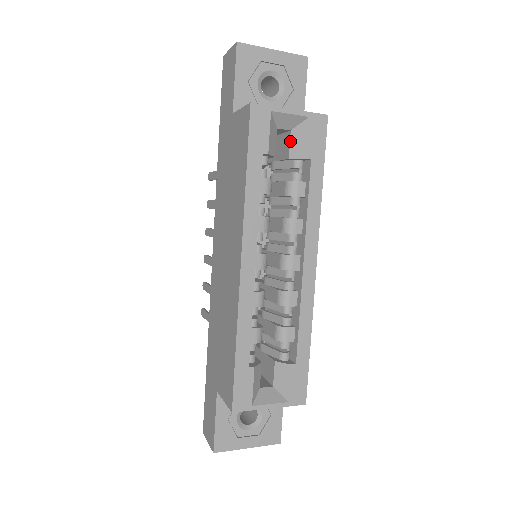
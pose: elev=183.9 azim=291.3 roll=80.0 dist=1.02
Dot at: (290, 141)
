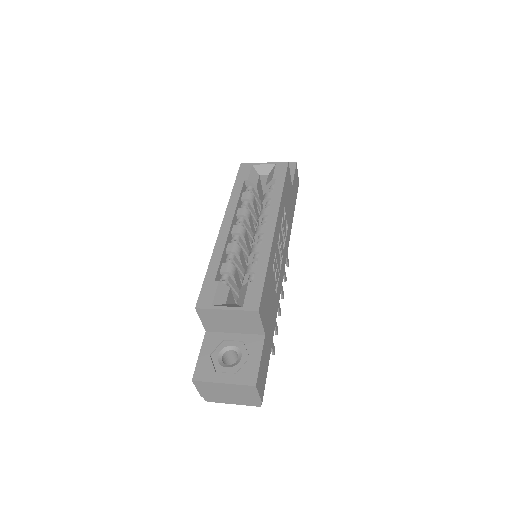
Dot at: (267, 179)
